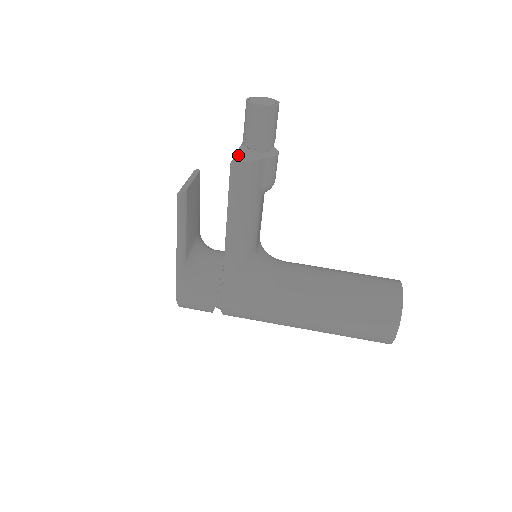
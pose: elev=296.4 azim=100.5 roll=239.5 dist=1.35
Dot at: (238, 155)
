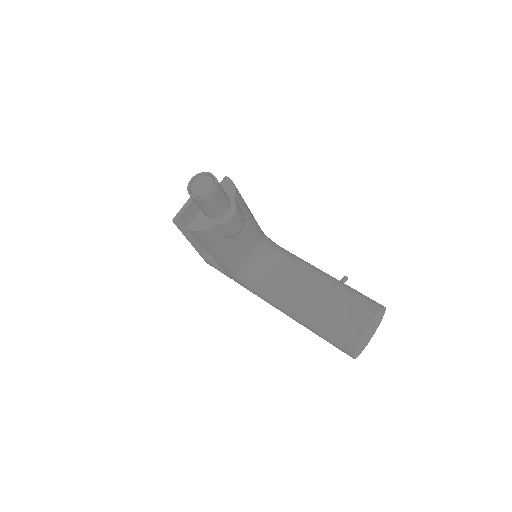
Dot at: (194, 220)
